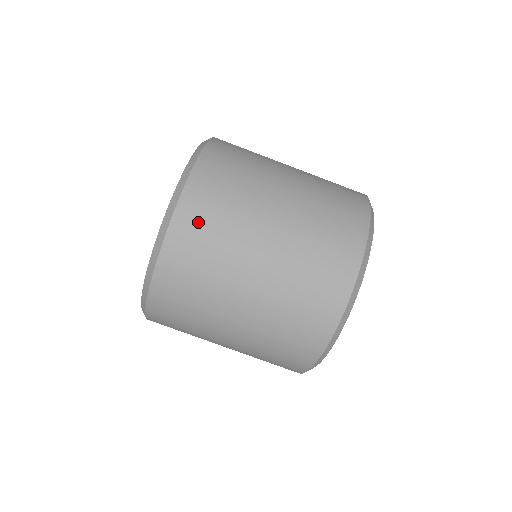
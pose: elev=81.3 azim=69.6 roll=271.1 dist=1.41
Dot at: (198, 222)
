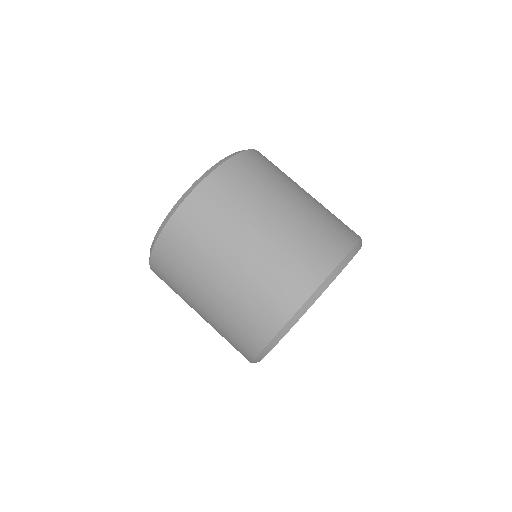
Dot at: occluded
